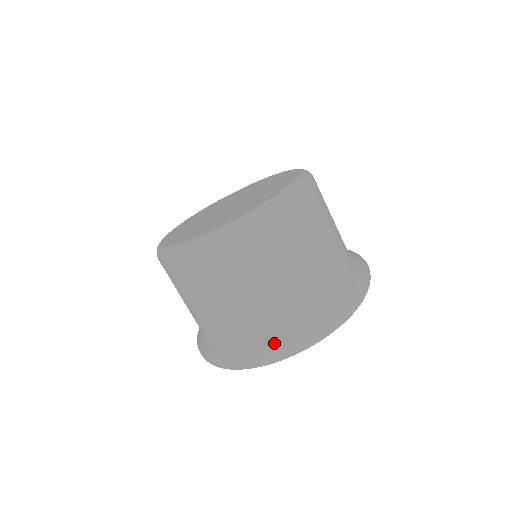
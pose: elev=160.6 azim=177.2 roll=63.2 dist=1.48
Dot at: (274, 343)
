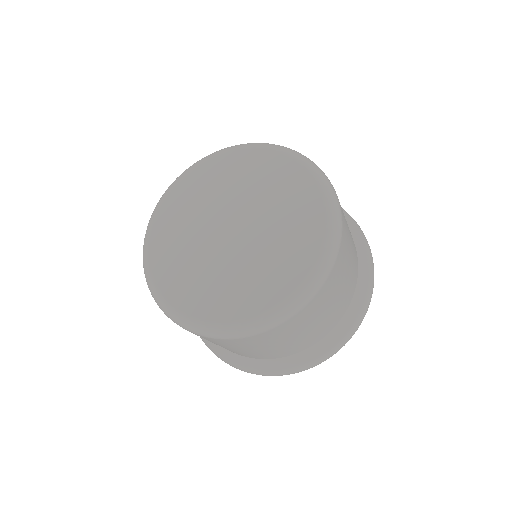
Dot at: (325, 353)
